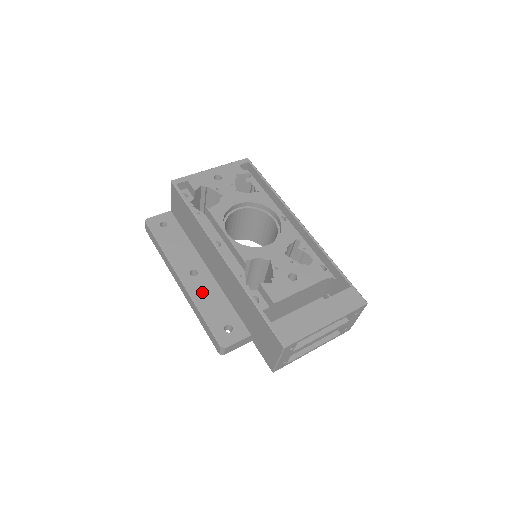
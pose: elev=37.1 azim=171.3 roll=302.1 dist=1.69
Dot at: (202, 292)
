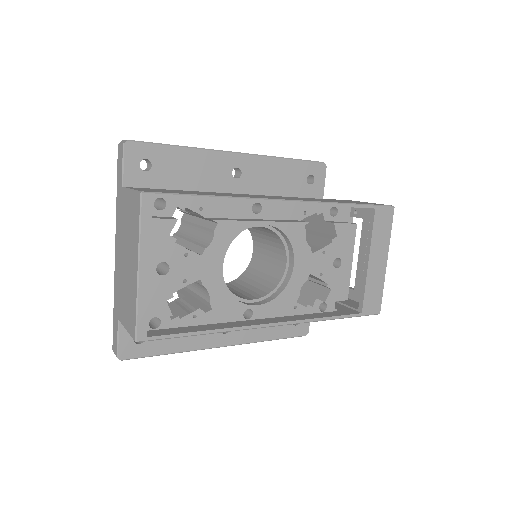
Dot at: (251, 330)
